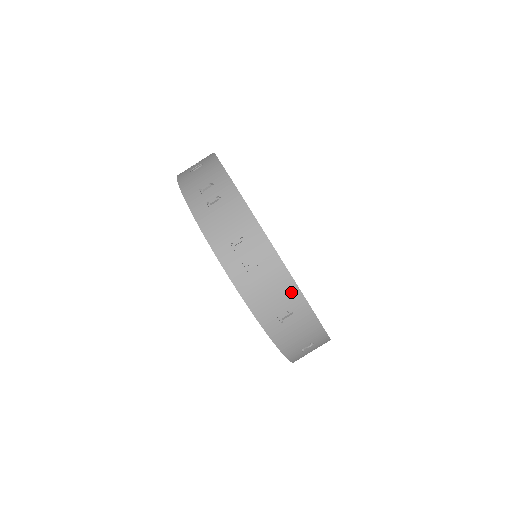
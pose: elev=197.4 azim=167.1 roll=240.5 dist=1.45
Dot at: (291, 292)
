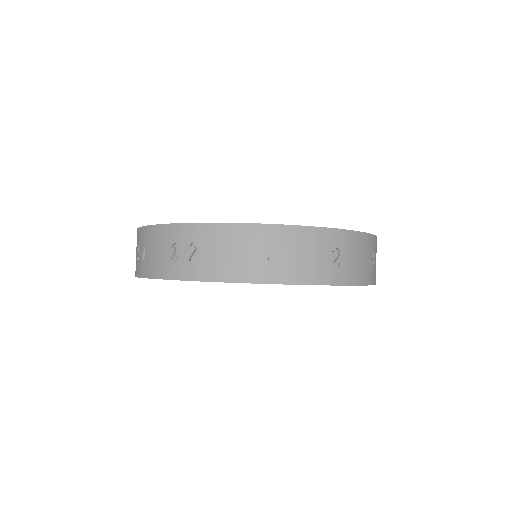
Dot at: (243, 233)
